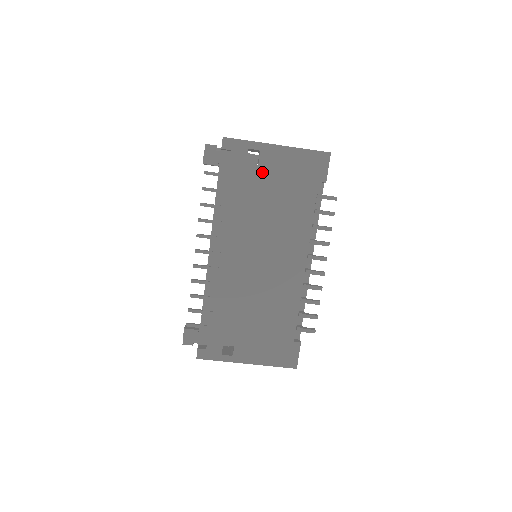
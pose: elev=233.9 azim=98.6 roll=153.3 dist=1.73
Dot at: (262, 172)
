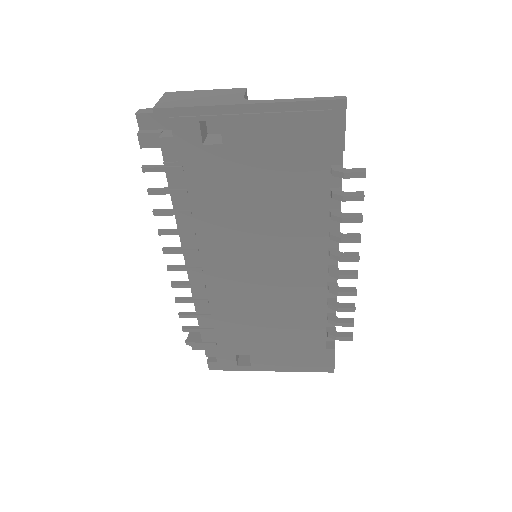
Dot at: (232, 153)
